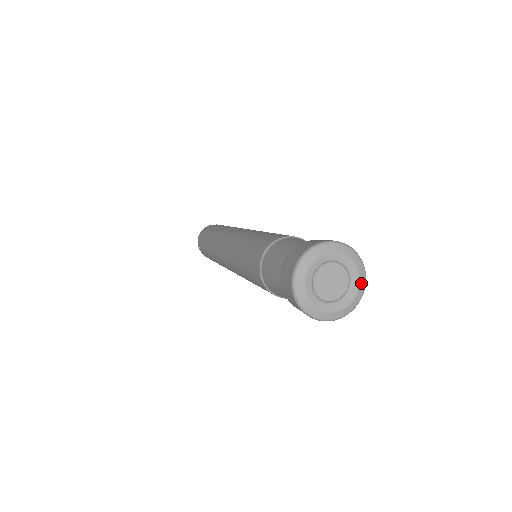
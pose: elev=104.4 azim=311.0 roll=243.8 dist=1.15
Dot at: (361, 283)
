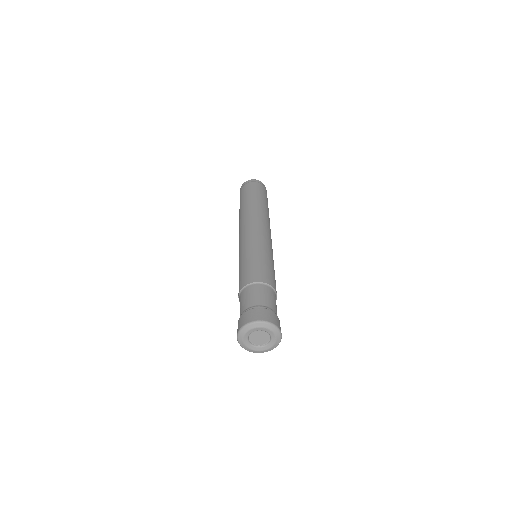
Dot at: (269, 349)
